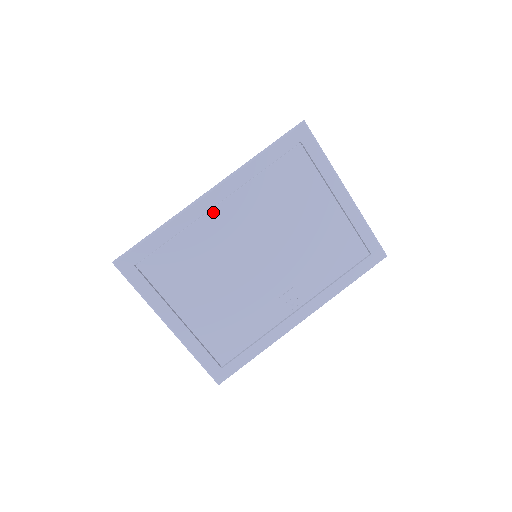
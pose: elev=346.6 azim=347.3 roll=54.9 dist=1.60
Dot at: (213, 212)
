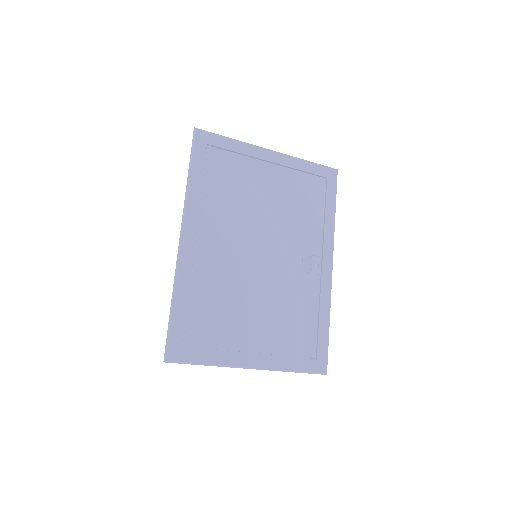
Dot at: (198, 251)
